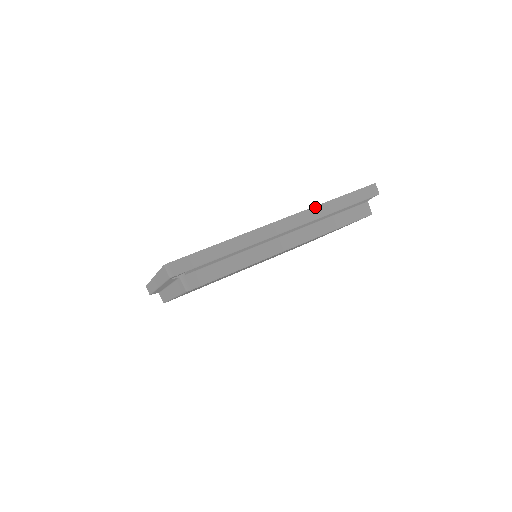
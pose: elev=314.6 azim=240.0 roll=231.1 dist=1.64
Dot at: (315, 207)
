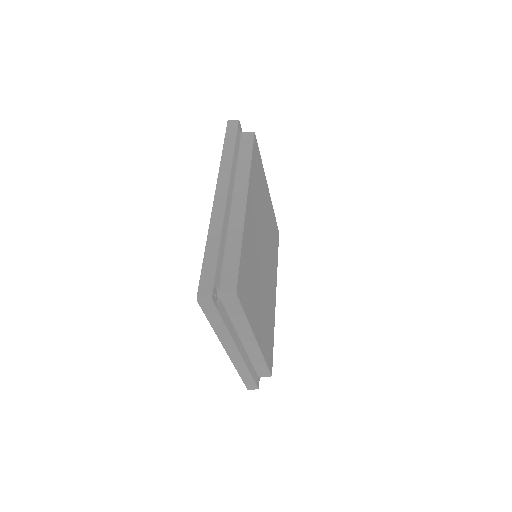
Dot at: (220, 167)
